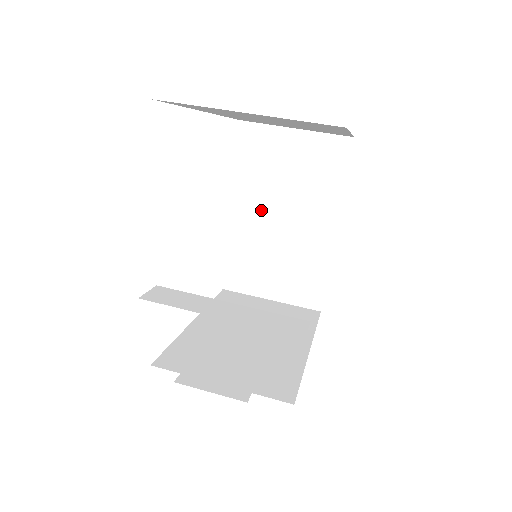
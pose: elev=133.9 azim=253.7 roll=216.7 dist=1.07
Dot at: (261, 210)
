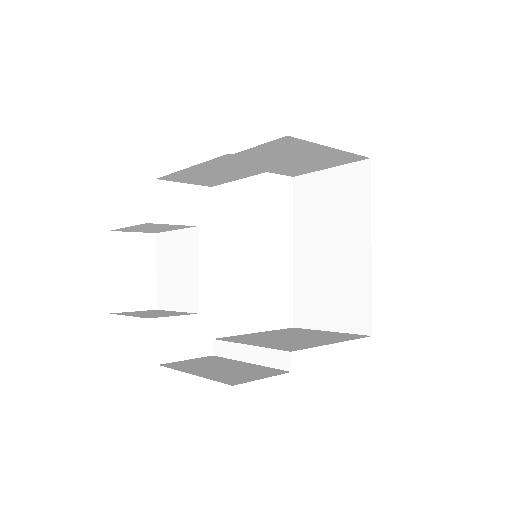
Dot at: (261, 338)
